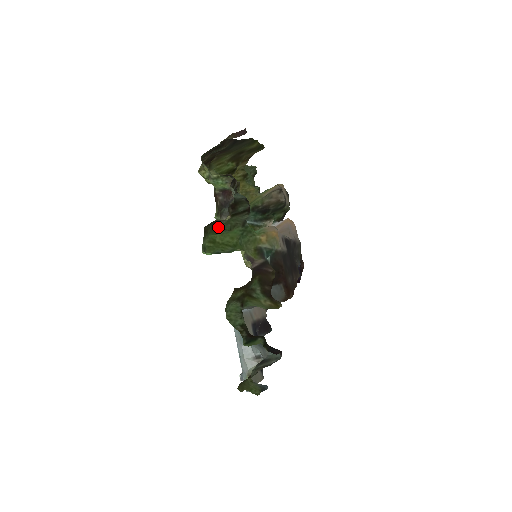
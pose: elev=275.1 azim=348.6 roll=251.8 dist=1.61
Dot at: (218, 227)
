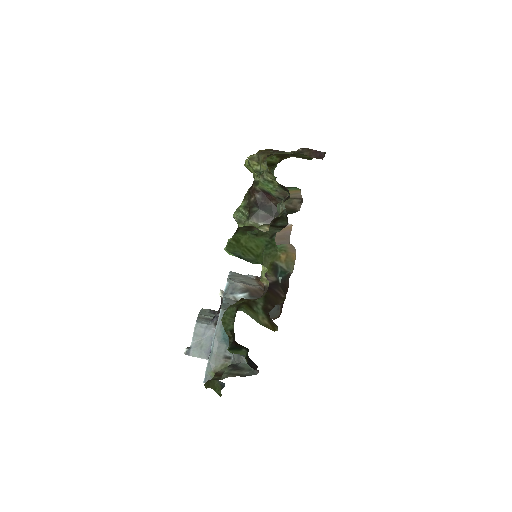
Dot at: (249, 230)
